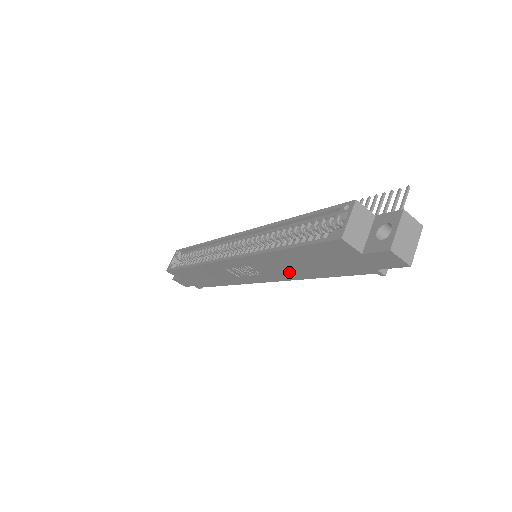
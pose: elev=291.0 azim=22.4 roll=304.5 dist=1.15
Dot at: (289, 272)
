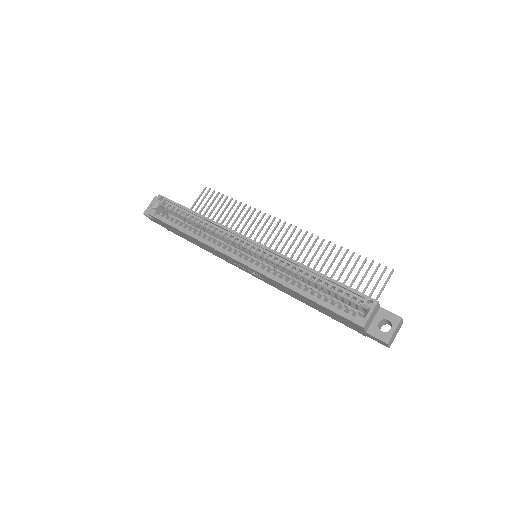
Dot at: (291, 294)
